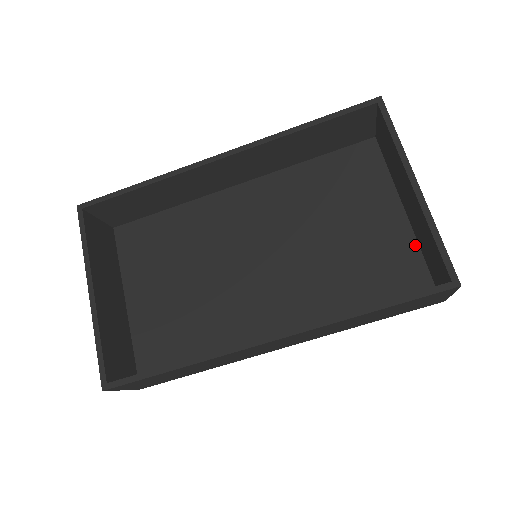
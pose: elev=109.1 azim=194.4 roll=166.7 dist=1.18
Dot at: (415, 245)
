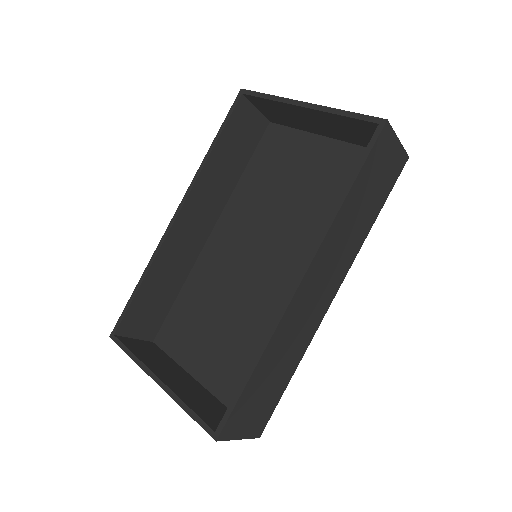
Dot at: (353, 147)
